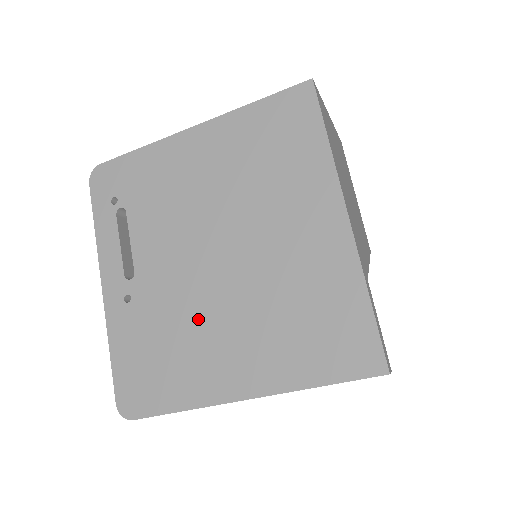
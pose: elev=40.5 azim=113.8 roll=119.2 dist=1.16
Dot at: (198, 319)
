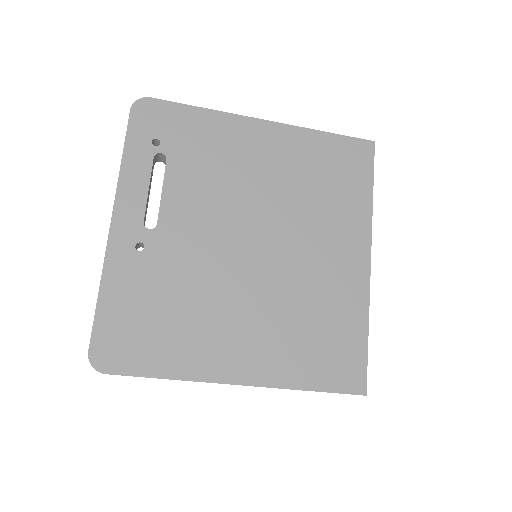
Dot at: (214, 296)
